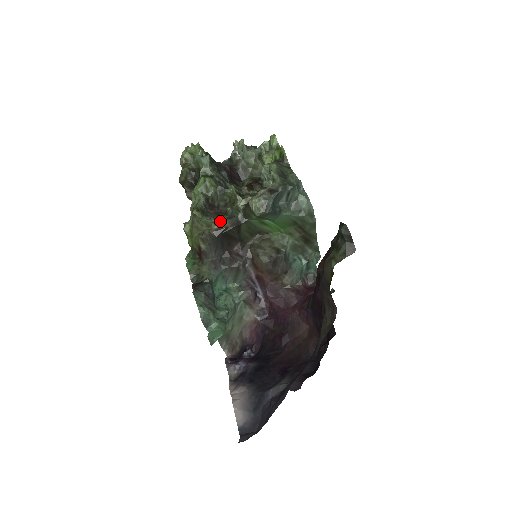
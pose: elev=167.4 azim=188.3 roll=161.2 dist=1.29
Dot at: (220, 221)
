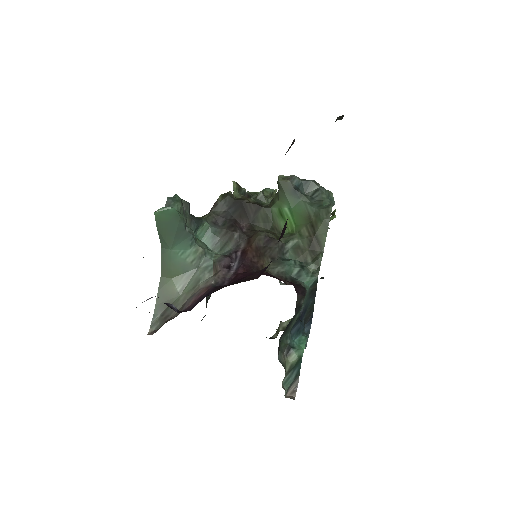
Dot at: (247, 198)
